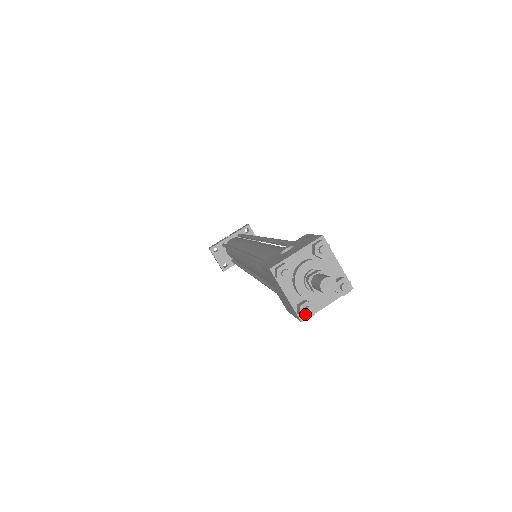
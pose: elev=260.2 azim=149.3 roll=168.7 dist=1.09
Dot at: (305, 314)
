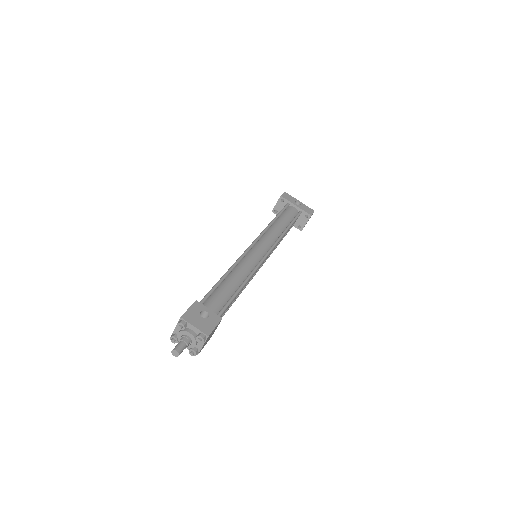
Dot at: (172, 339)
